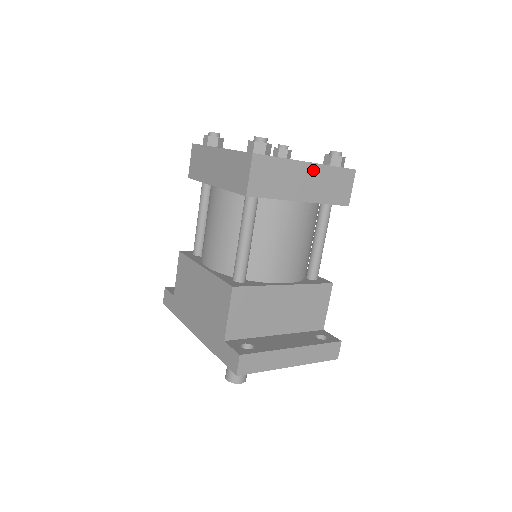
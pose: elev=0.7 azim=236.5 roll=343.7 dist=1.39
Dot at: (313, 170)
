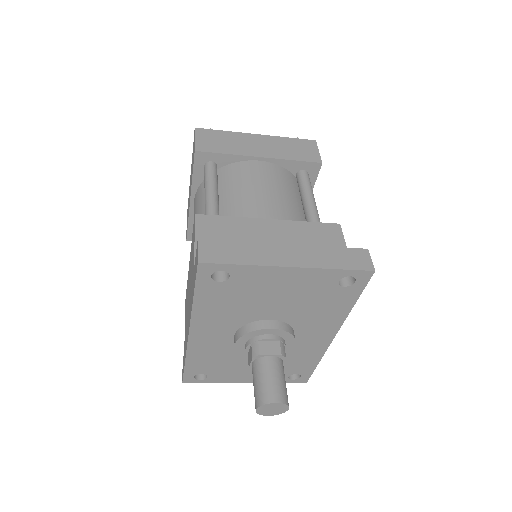
Dot at: (264, 139)
